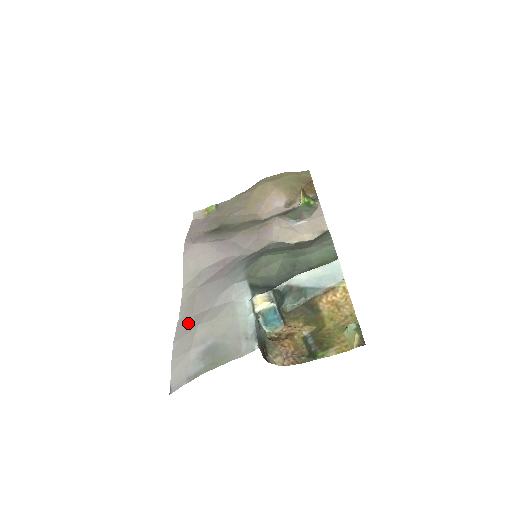
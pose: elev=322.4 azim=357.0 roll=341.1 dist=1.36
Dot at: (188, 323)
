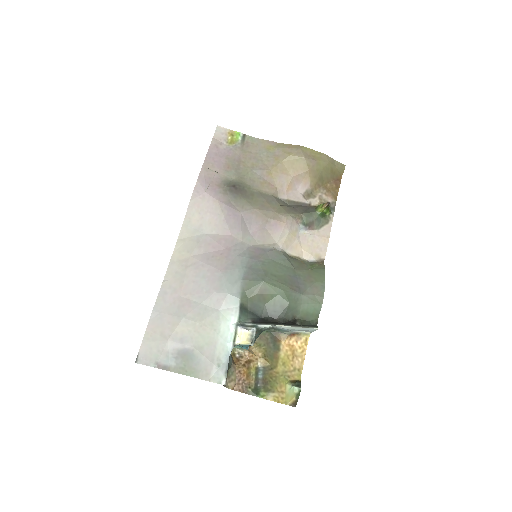
Dot at: (173, 301)
